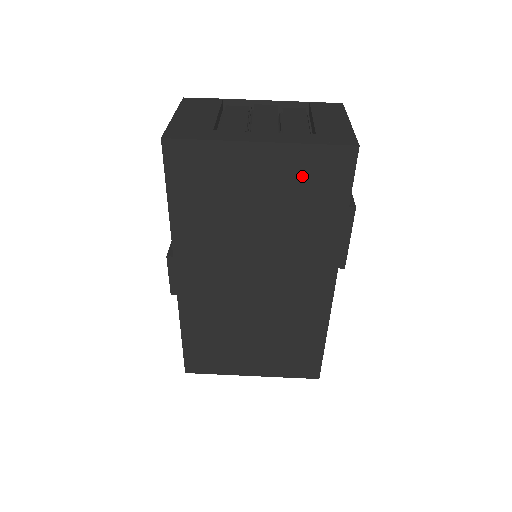
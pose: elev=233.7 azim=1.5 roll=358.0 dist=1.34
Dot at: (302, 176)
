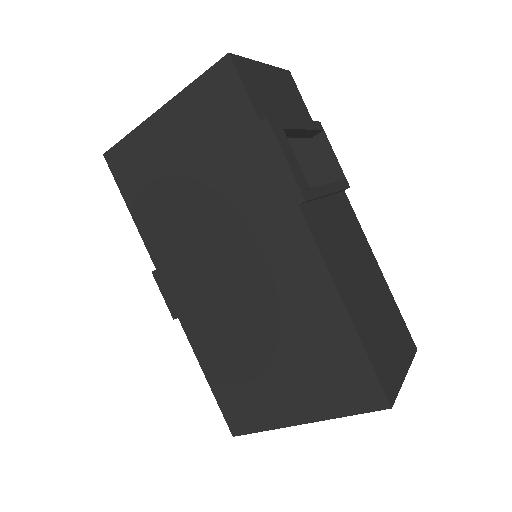
Dot at: (203, 118)
